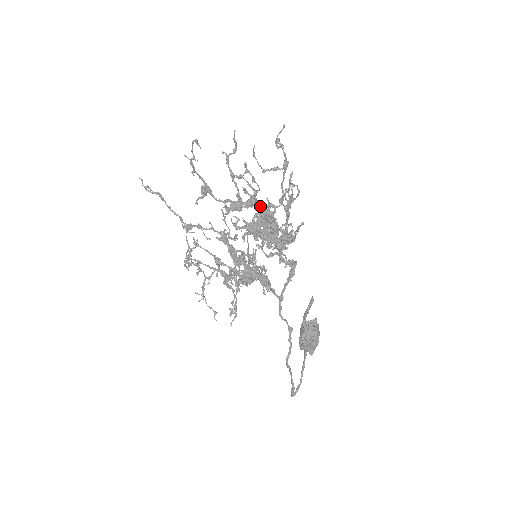
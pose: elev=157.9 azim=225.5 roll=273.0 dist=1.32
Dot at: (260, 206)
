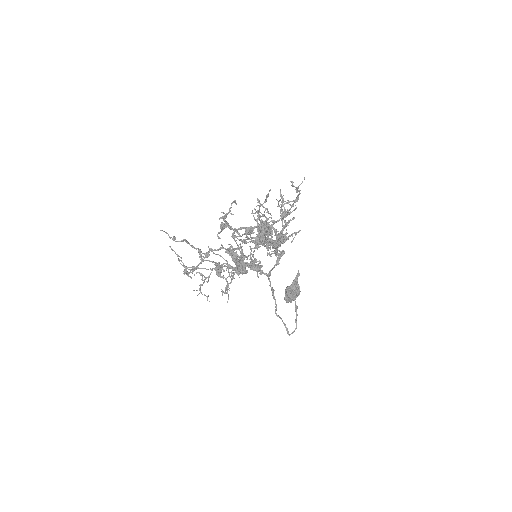
Dot at: occluded
